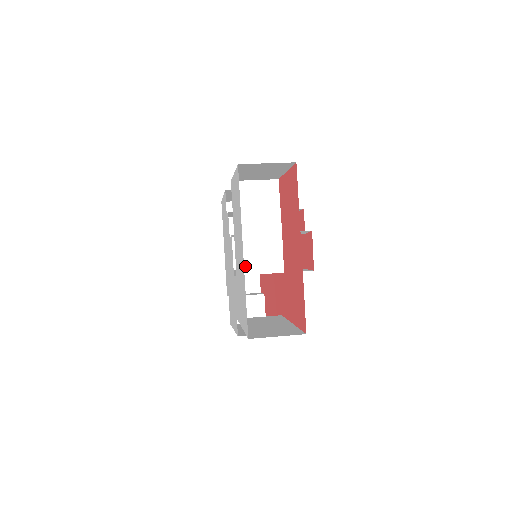
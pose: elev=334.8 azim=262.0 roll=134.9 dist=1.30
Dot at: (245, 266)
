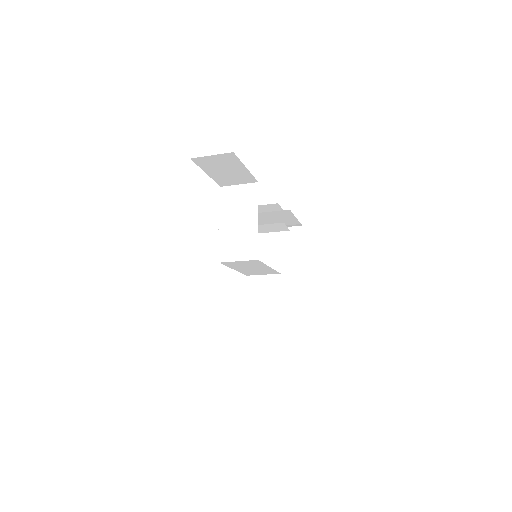
Dot at: (226, 254)
